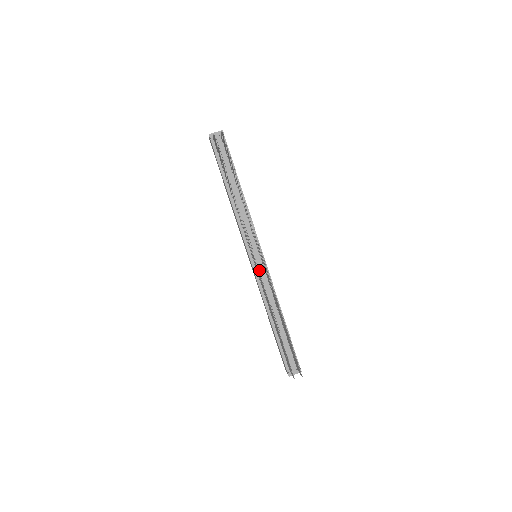
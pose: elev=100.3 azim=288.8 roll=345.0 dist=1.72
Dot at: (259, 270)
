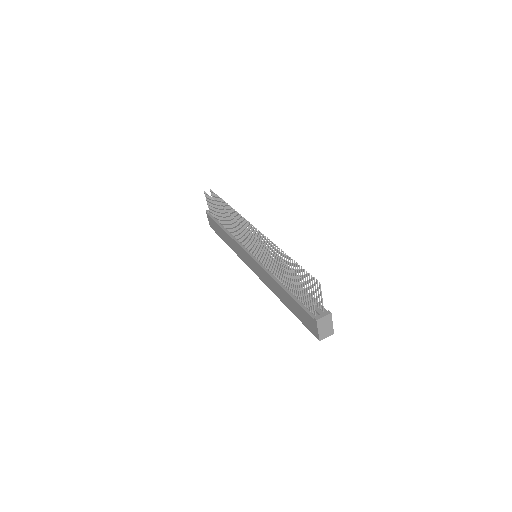
Dot at: occluded
